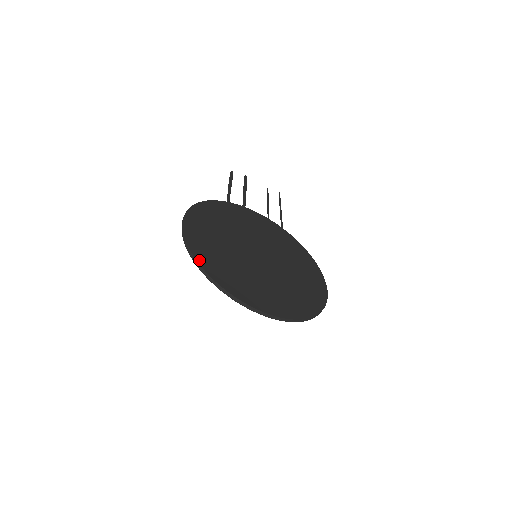
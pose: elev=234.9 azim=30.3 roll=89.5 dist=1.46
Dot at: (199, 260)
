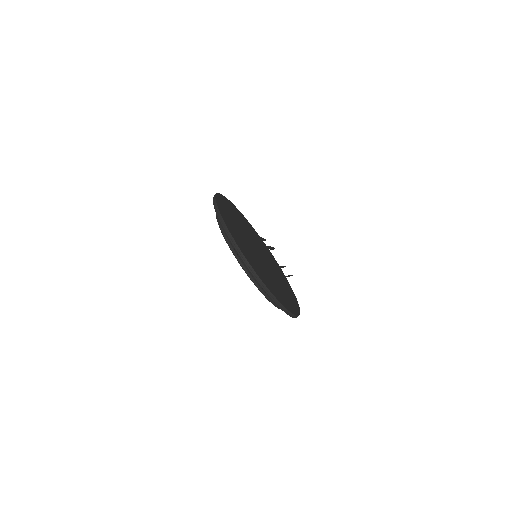
Dot at: (218, 204)
